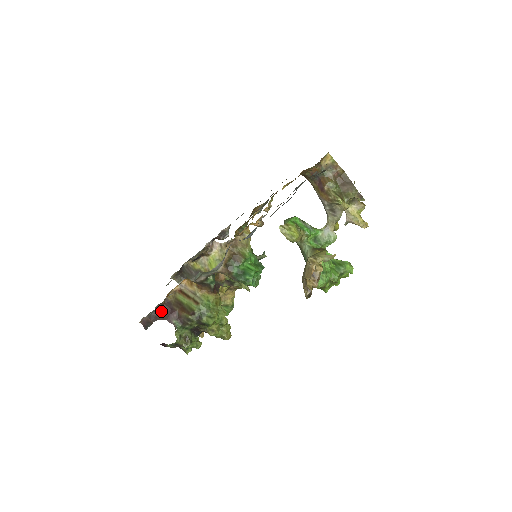
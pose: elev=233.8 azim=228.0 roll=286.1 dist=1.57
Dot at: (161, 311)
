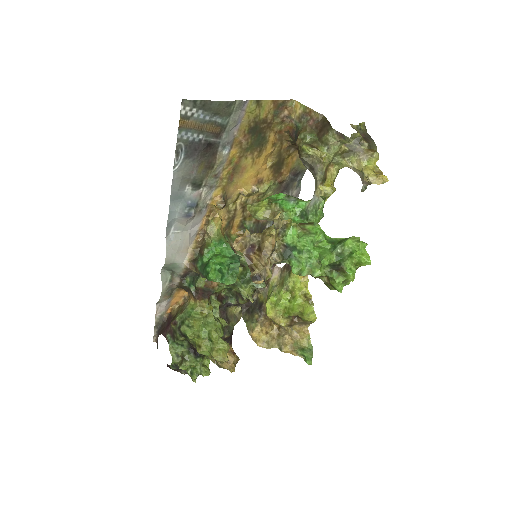
Dot at: (163, 326)
